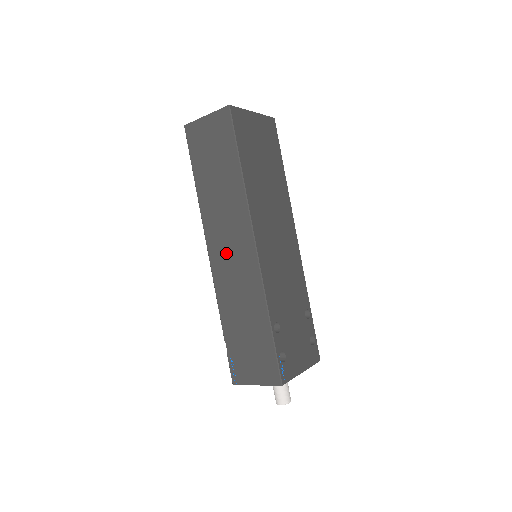
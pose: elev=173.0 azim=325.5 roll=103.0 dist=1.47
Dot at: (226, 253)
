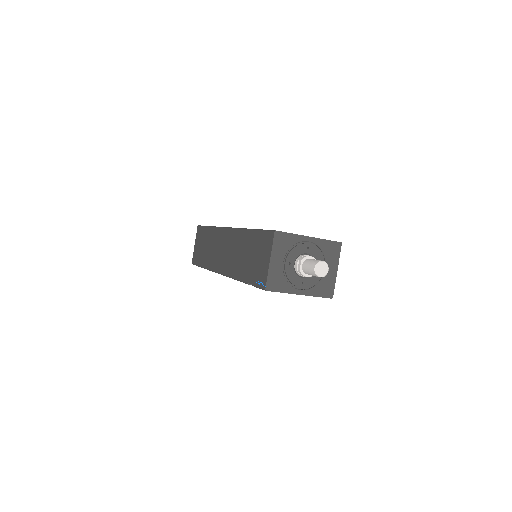
Dot at: (224, 256)
